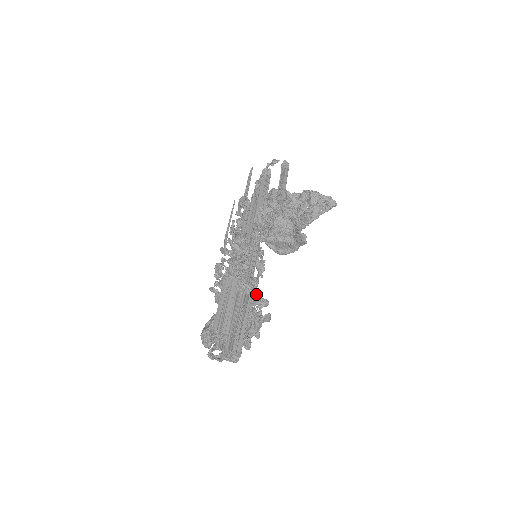
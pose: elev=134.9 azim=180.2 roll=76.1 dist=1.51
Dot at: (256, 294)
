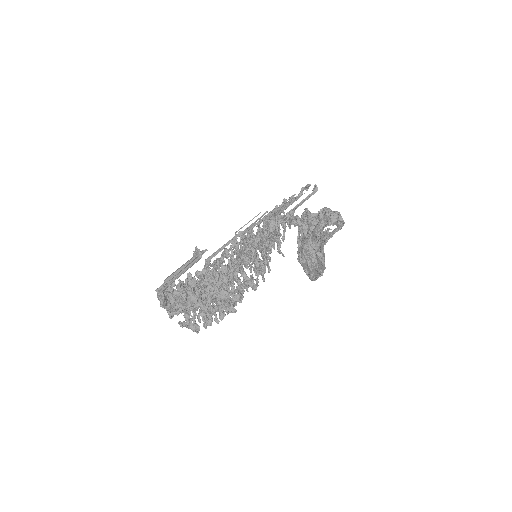
Dot at: (220, 270)
